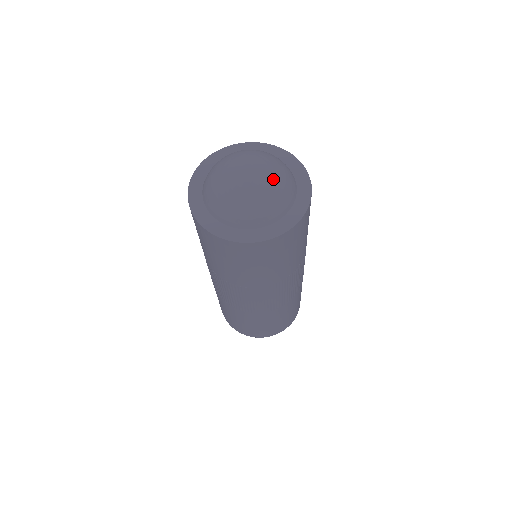
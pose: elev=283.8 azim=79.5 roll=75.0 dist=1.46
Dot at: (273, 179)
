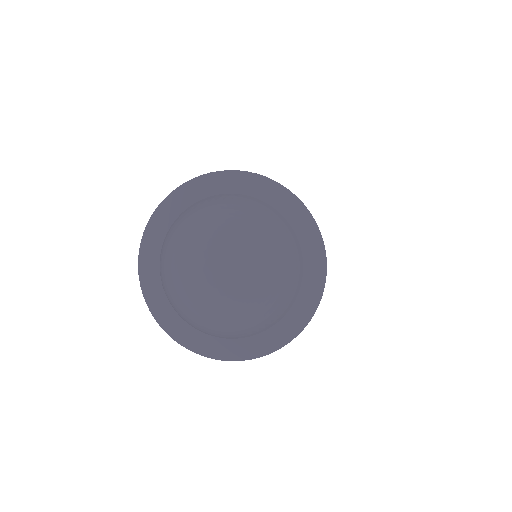
Dot at: (249, 304)
